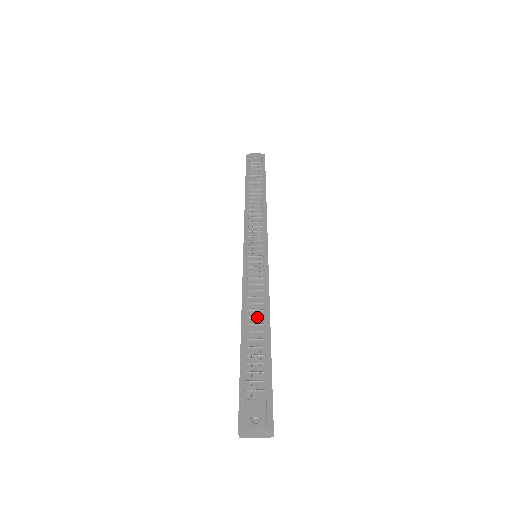
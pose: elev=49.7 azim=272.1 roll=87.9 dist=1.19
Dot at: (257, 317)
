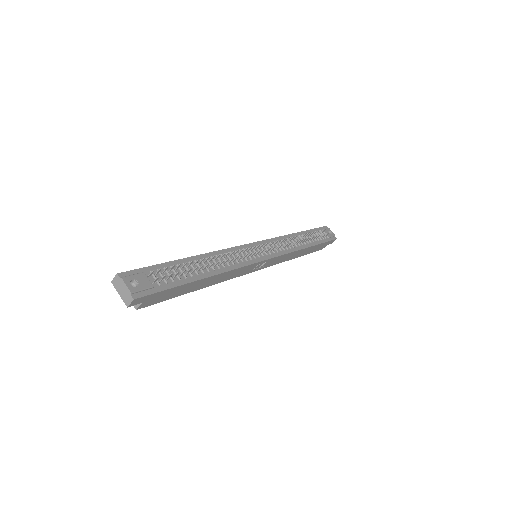
Dot at: (211, 264)
